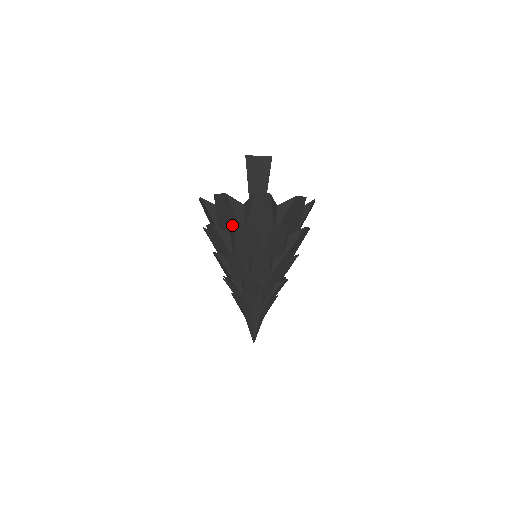
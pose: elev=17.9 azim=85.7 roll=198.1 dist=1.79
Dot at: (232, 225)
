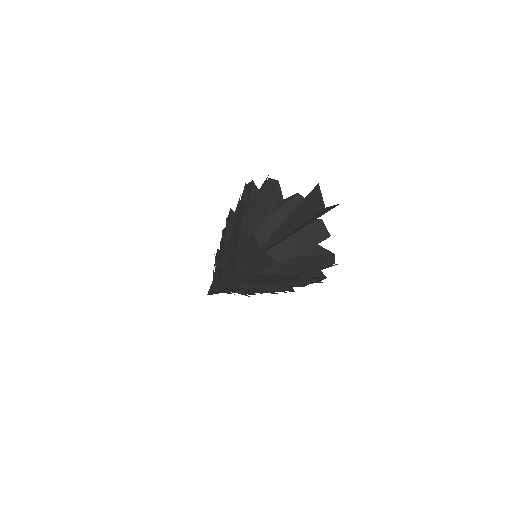
Dot at: (279, 281)
